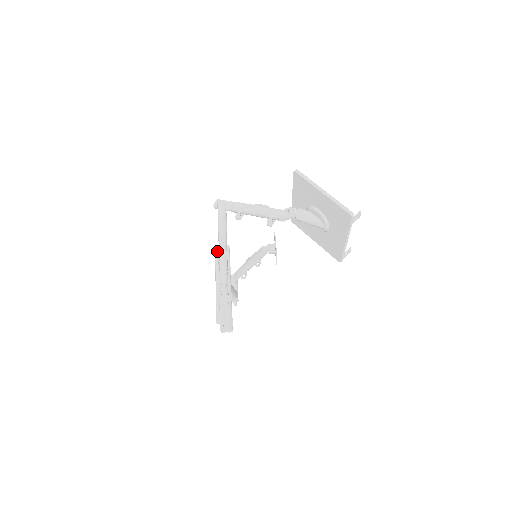
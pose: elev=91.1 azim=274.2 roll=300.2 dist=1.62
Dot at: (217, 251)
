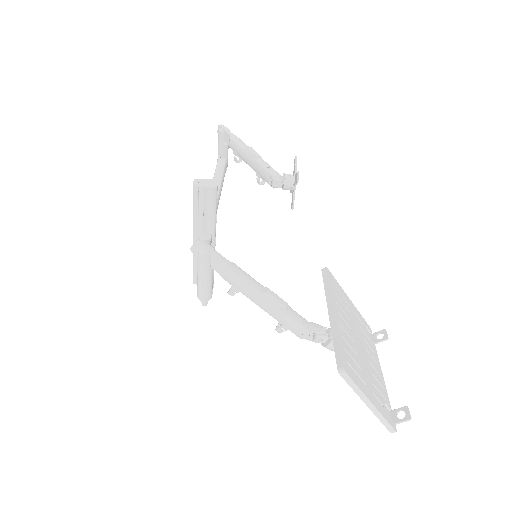
Dot at: (196, 195)
